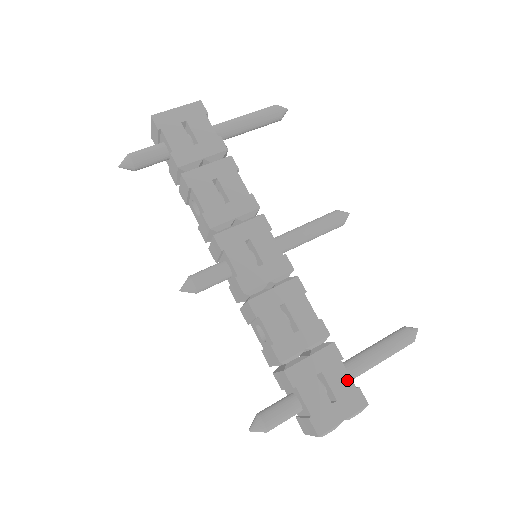
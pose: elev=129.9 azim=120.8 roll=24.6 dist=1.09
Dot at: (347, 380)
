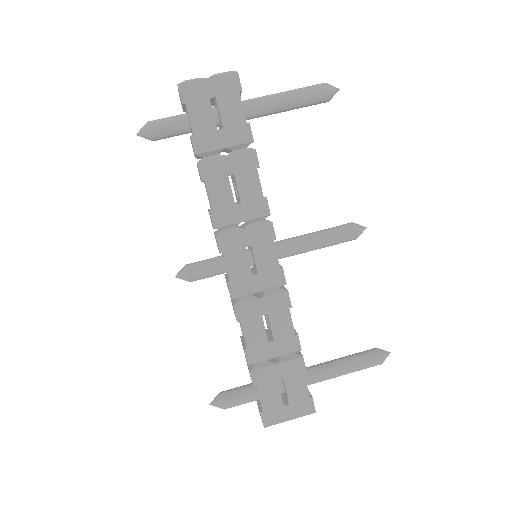
Dot at: (304, 390)
